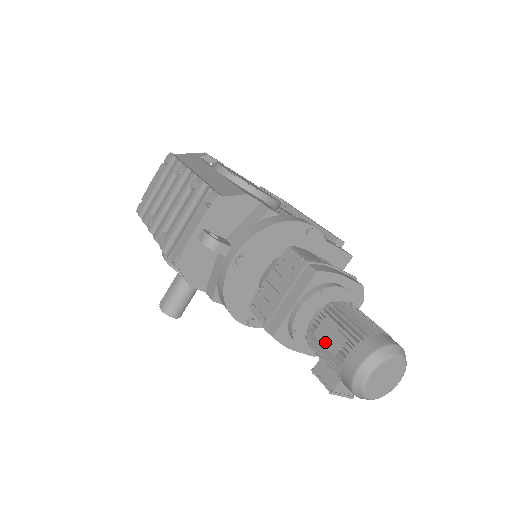
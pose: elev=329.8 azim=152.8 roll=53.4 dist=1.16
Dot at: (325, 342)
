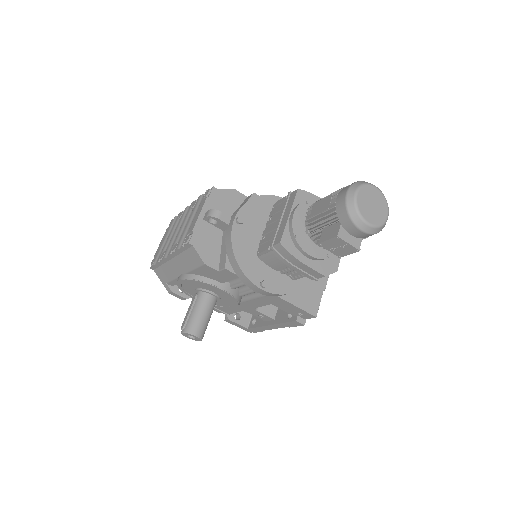
Dot at: (319, 211)
